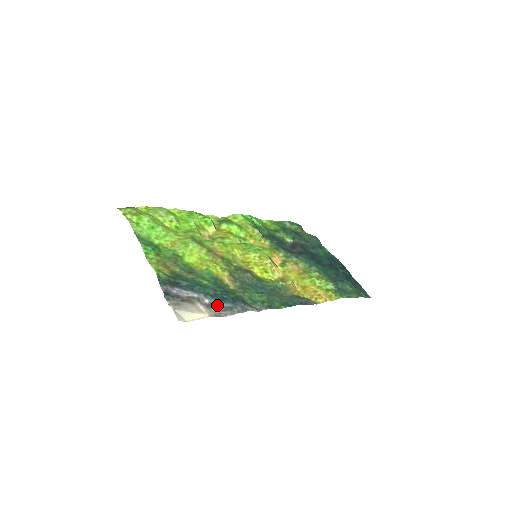
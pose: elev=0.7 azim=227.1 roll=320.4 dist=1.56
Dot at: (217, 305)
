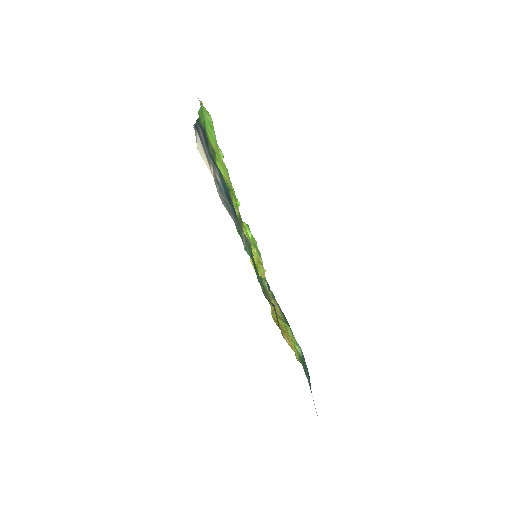
Dot at: (222, 192)
